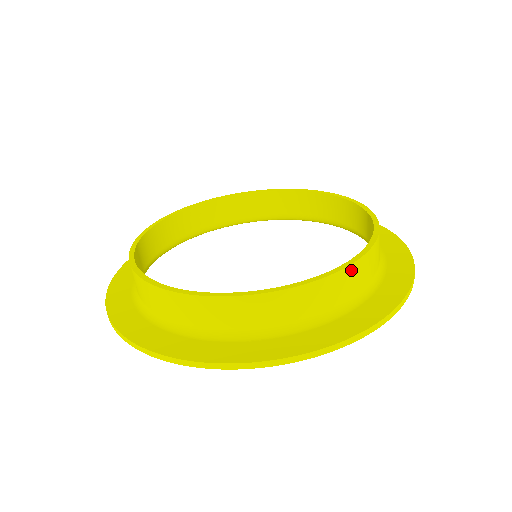
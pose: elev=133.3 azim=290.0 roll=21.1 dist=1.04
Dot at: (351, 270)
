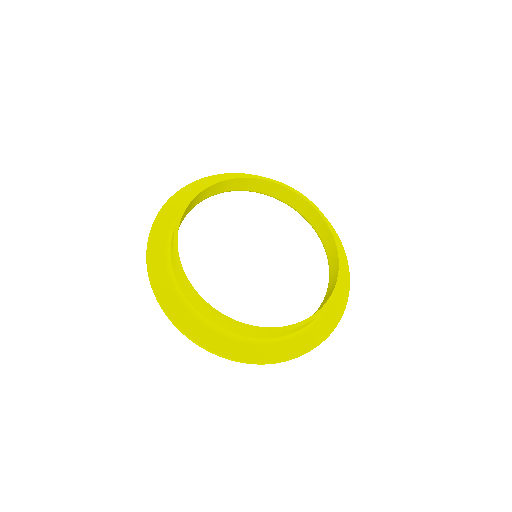
Dot at: (261, 332)
